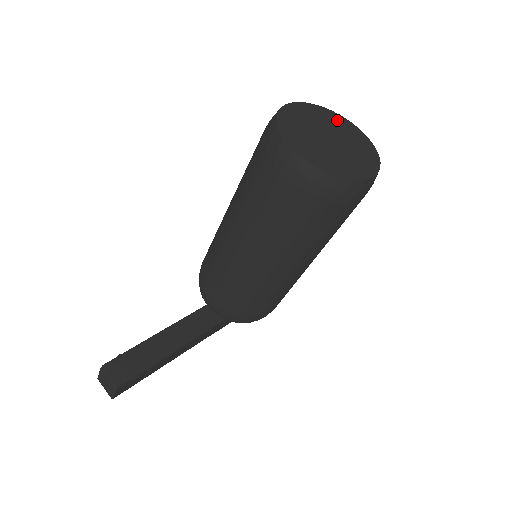
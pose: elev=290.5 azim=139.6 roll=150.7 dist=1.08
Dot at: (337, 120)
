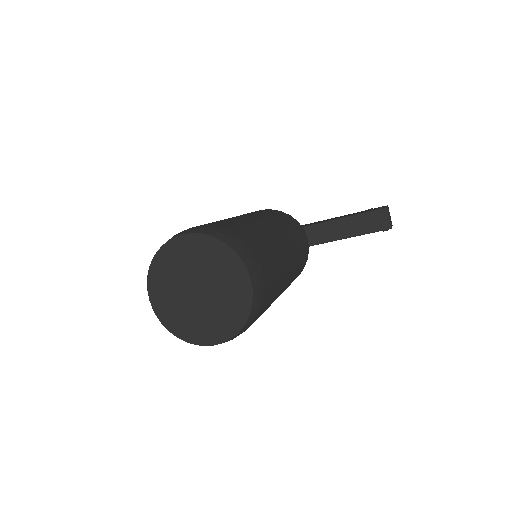
Dot at: (227, 264)
